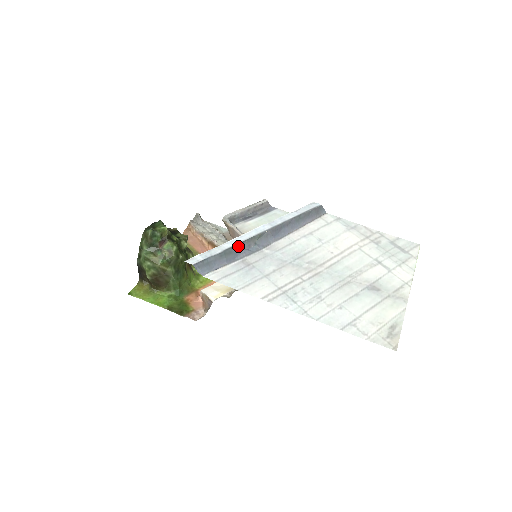
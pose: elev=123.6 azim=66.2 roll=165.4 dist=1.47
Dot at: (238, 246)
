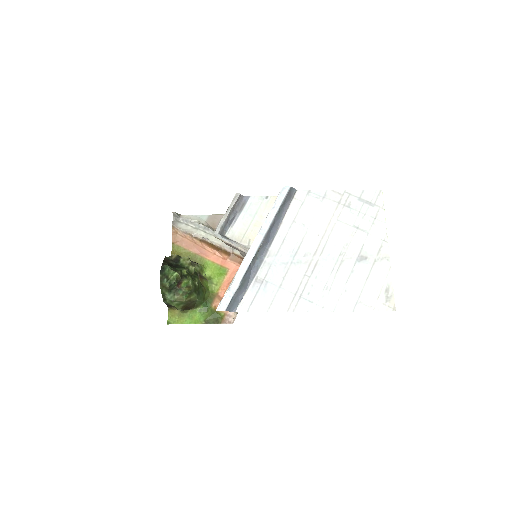
Dot at: (247, 271)
